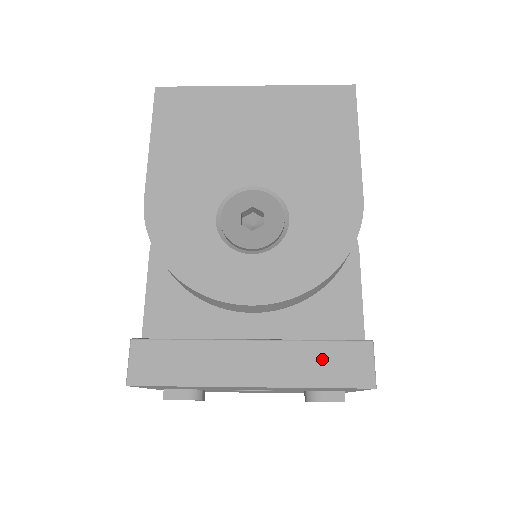
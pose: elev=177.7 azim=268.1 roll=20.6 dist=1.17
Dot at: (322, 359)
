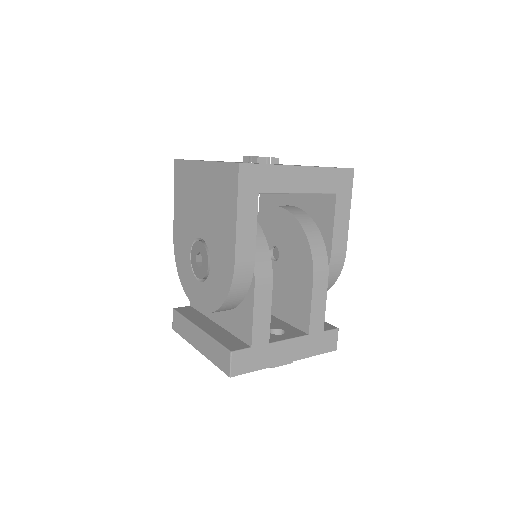
Dot at: (216, 351)
